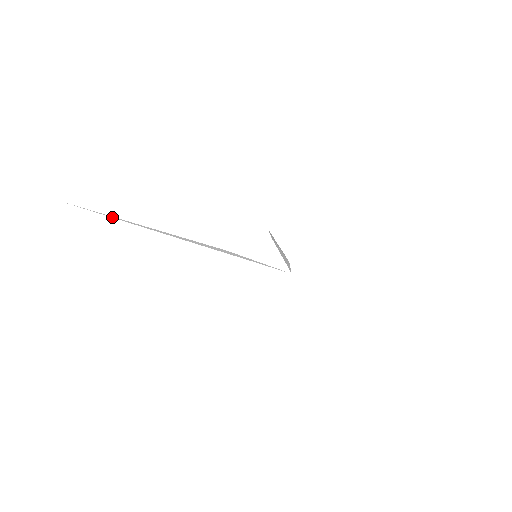
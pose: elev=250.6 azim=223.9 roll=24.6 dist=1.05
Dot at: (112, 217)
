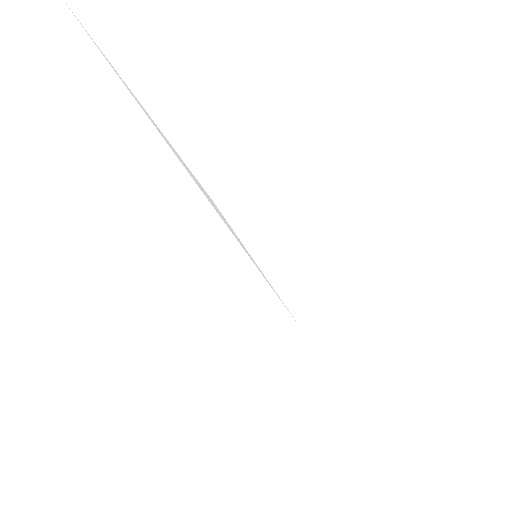
Dot at: (103, 55)
